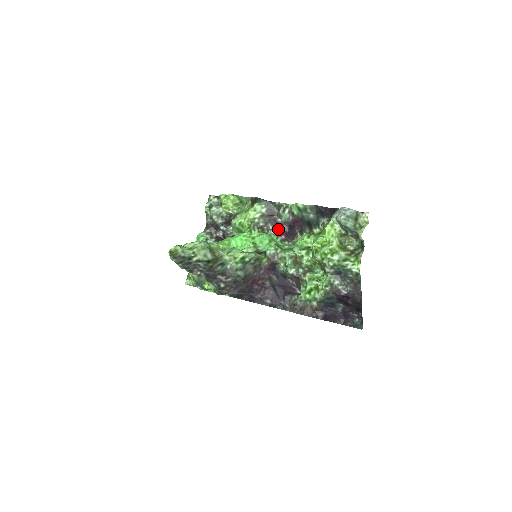
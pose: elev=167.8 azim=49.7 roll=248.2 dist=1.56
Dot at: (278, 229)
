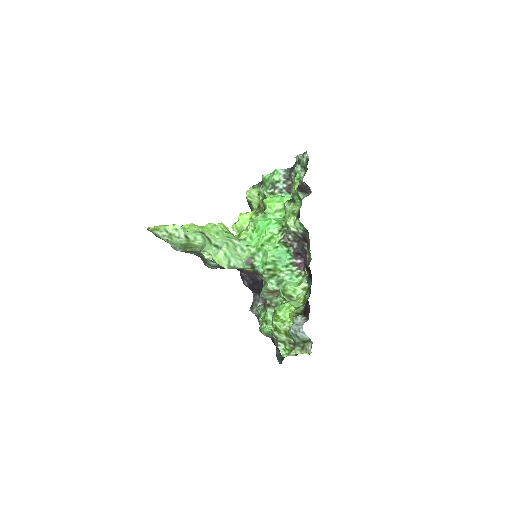
Dot at: (300, 253)
